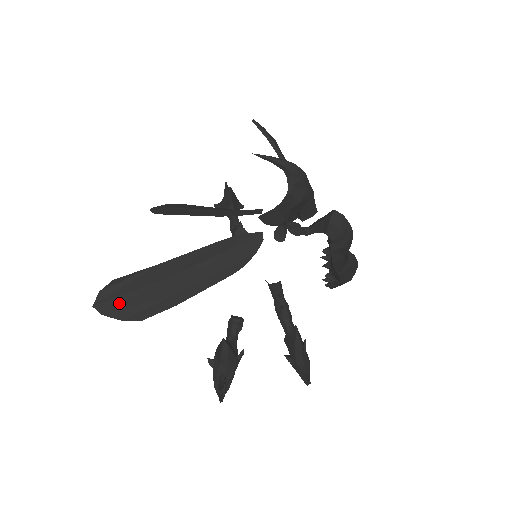
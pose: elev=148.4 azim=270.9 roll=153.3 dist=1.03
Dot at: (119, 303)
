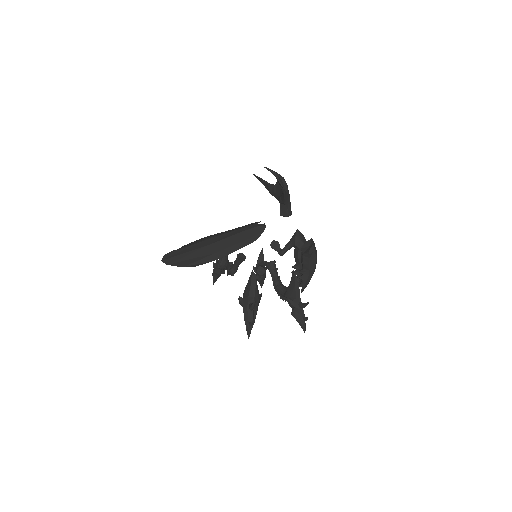
Dot at: (180, 258)
